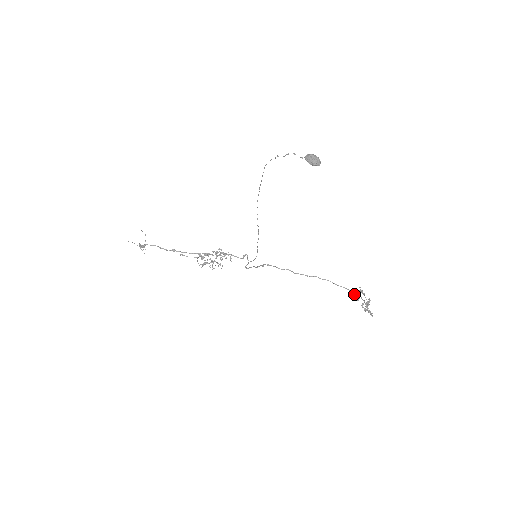
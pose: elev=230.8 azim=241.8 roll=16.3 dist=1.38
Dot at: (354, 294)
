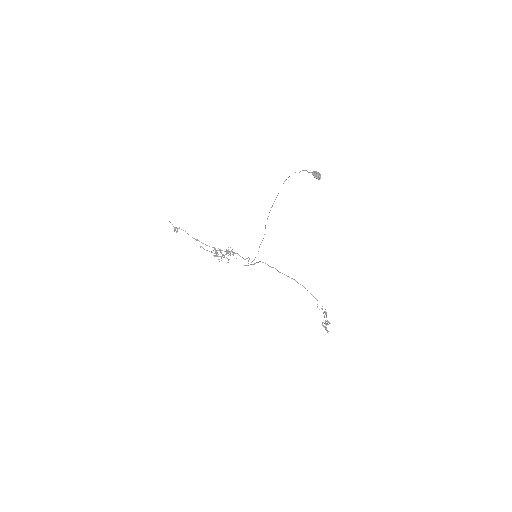
Dot at: occluded
